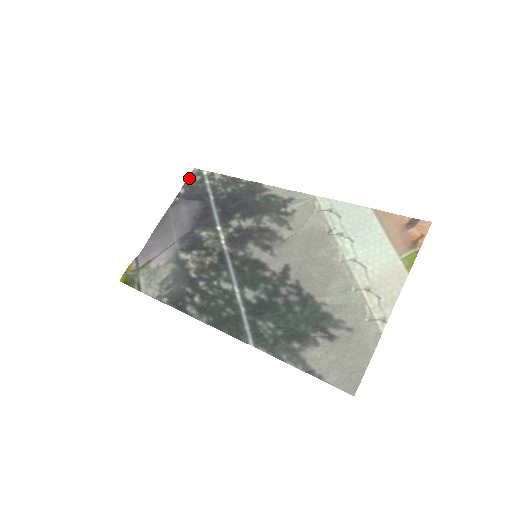
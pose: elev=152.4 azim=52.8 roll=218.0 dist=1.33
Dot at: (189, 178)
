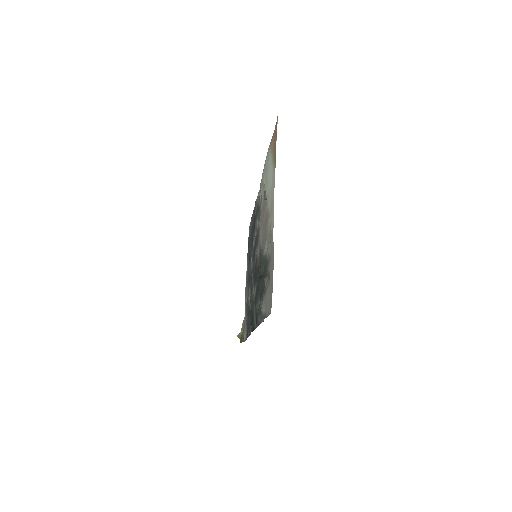
Dot at: occluded
